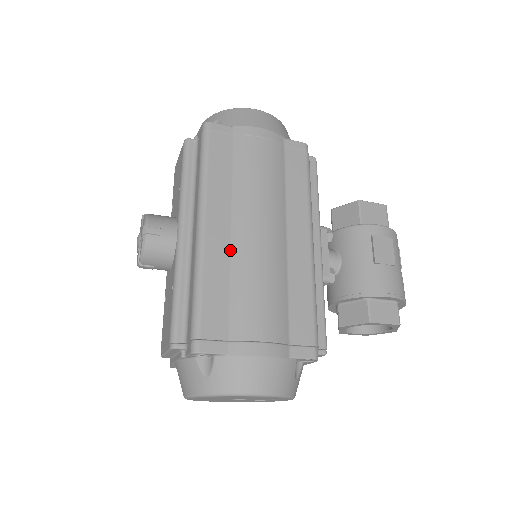
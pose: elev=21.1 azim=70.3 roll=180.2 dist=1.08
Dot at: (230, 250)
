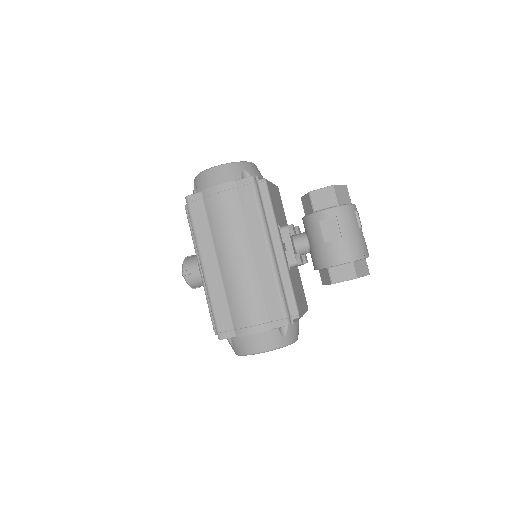
Dot at: (221, 277)
